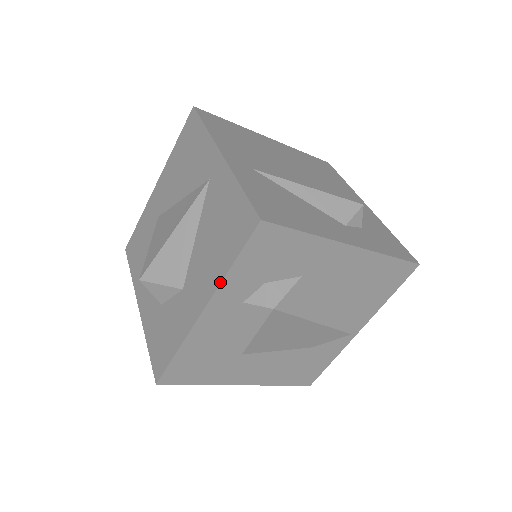
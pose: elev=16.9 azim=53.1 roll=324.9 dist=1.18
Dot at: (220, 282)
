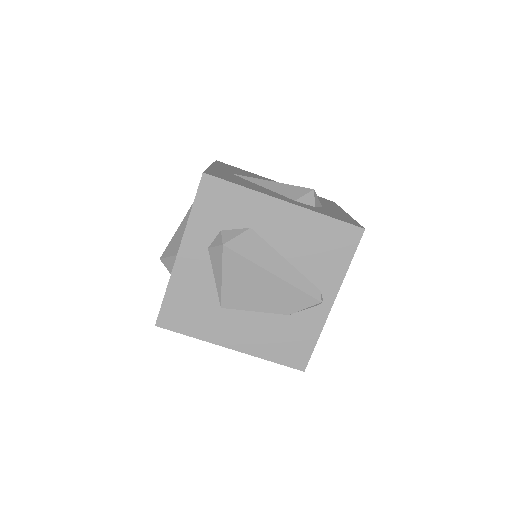
Dot at: (186, 225)
